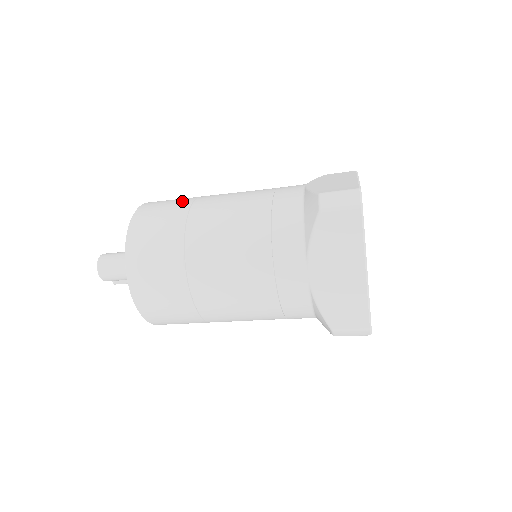
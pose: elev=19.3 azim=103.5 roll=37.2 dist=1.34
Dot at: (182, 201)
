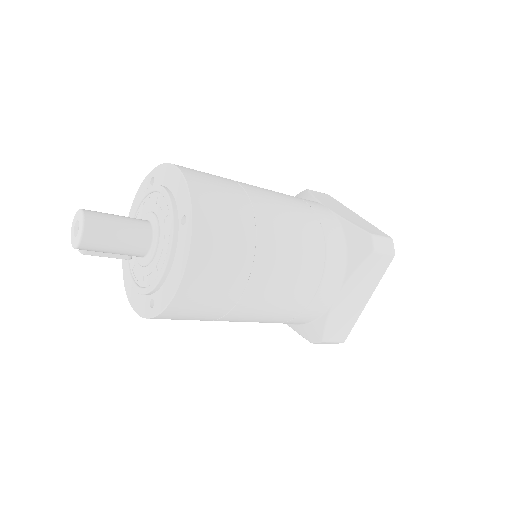
Dot at: (232, 185)
